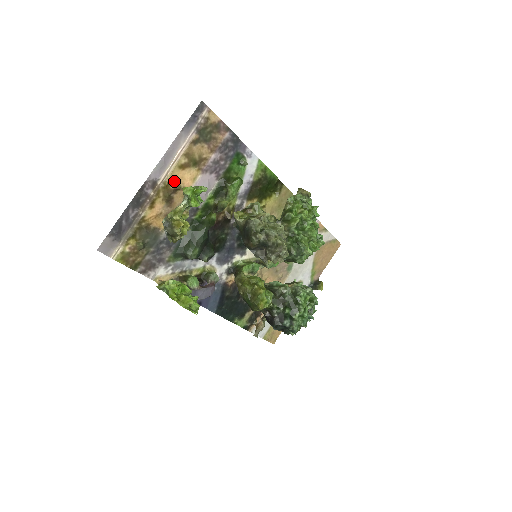
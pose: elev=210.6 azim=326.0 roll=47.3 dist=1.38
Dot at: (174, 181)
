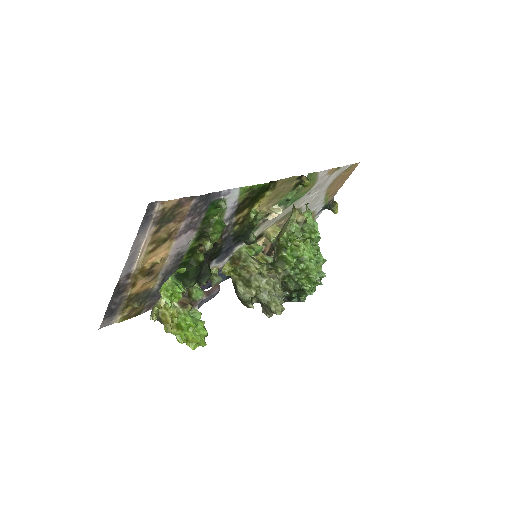
Dot at: (148, 262)
